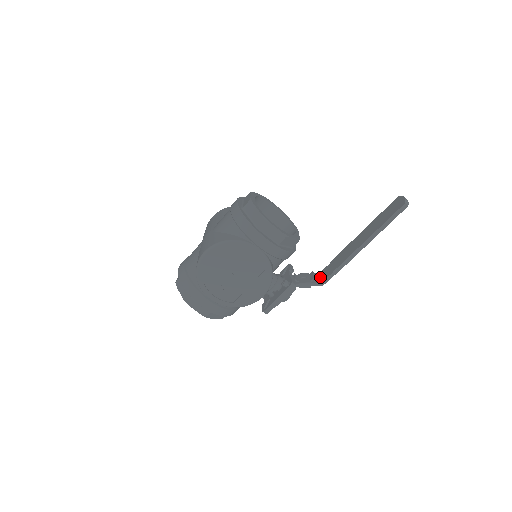
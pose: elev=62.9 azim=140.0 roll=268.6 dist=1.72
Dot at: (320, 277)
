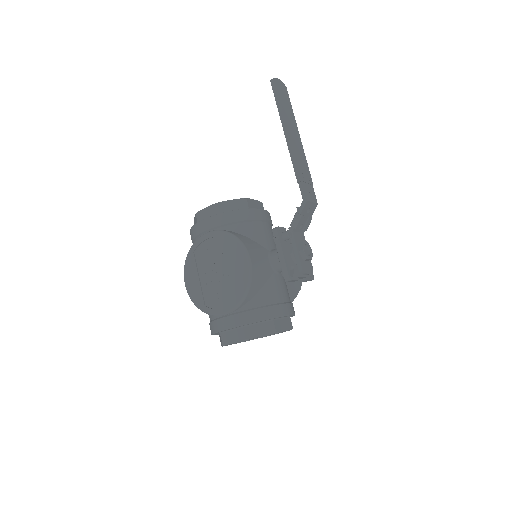
Dot at: occluded
